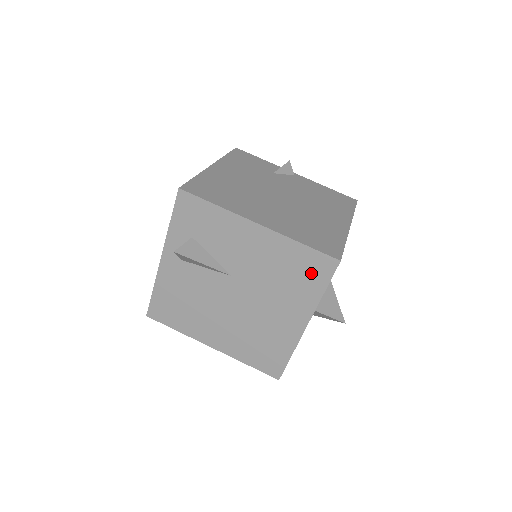
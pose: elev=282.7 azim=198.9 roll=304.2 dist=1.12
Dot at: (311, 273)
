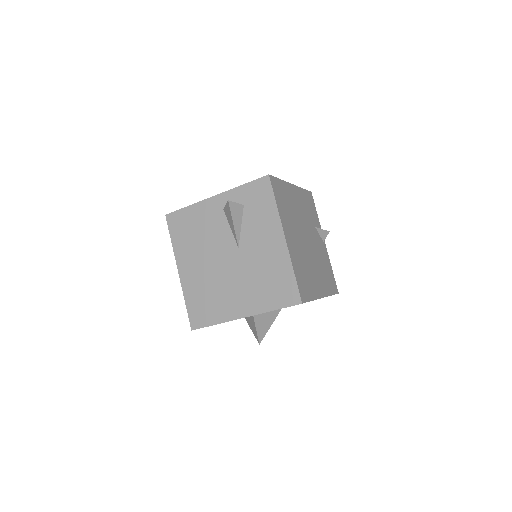
Dot at: (280, 293)
